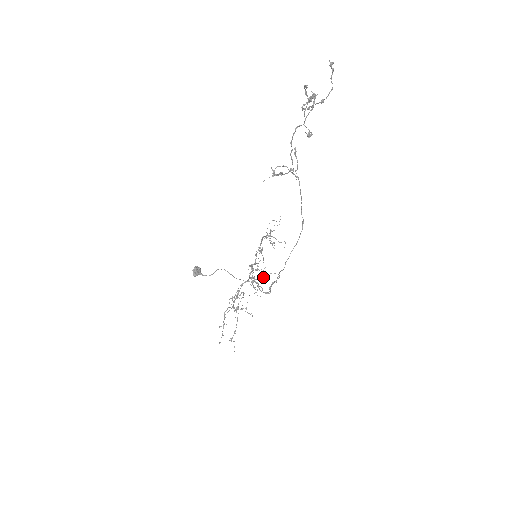
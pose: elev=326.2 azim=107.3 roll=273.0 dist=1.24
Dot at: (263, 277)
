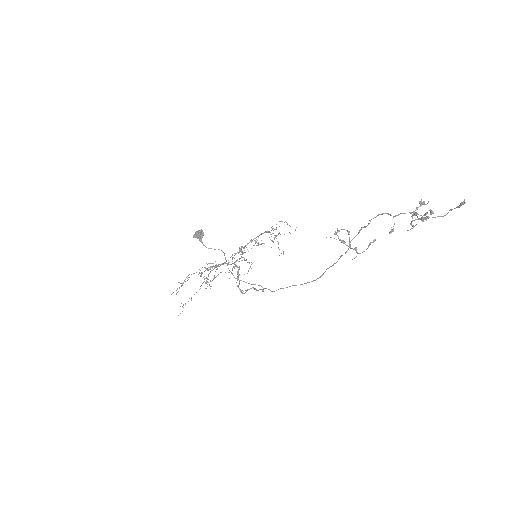
Dot at: (251, 284)
